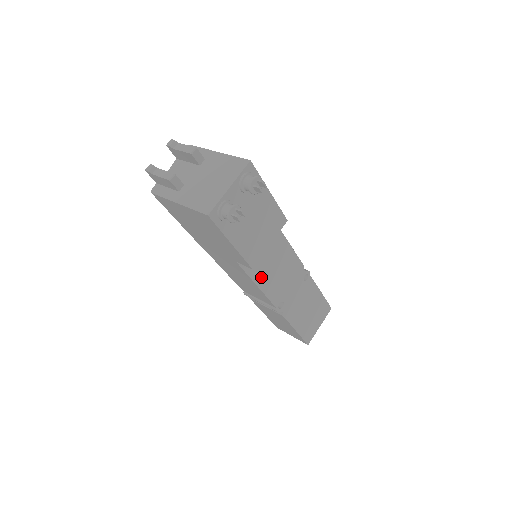
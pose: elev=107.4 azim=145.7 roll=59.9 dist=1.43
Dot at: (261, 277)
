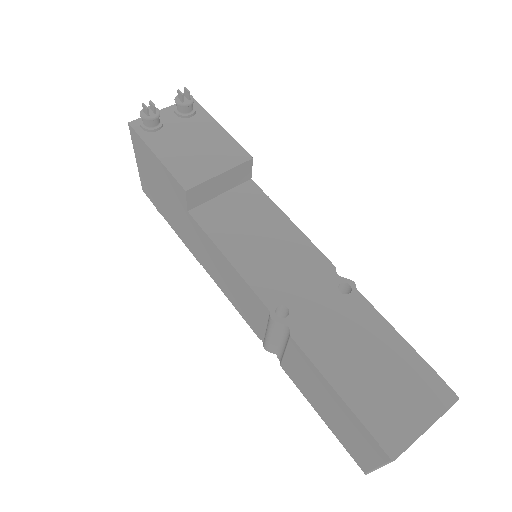
Dot at: (234, 247)
